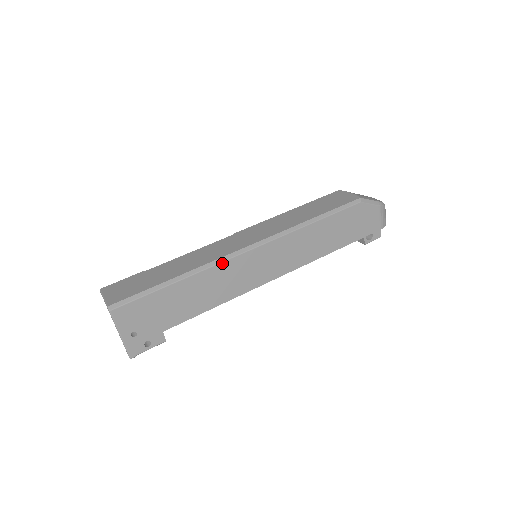
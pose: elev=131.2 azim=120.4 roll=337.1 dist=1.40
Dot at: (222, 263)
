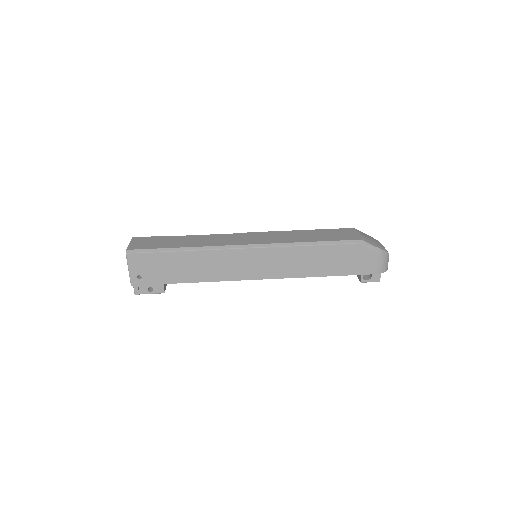
Dot at: (219, 250)
